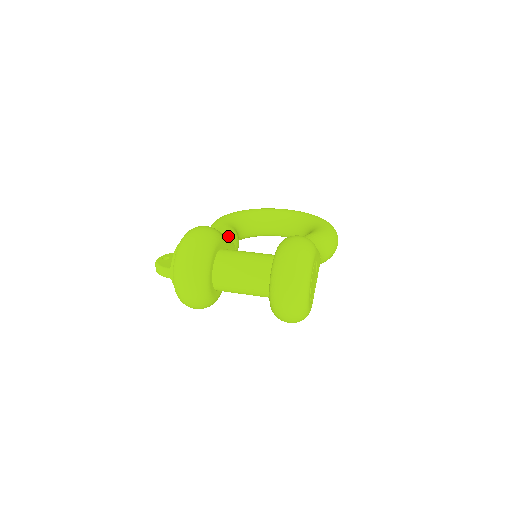
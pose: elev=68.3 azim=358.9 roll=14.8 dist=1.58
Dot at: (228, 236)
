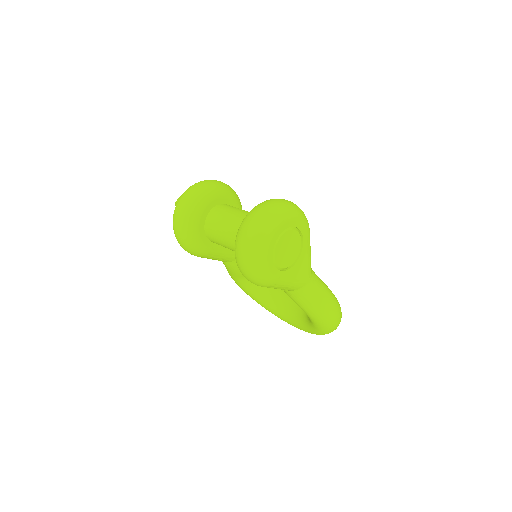
Dot at: occluded
